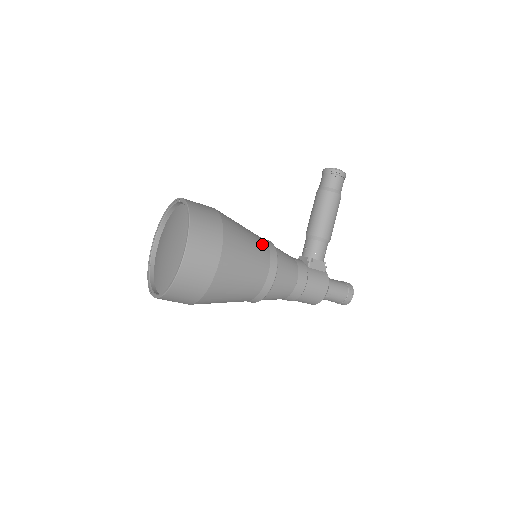
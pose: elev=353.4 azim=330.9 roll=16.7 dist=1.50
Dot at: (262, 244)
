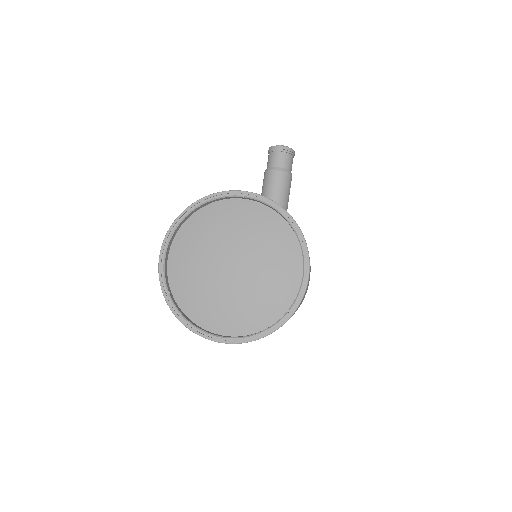
Dot at: occluded
